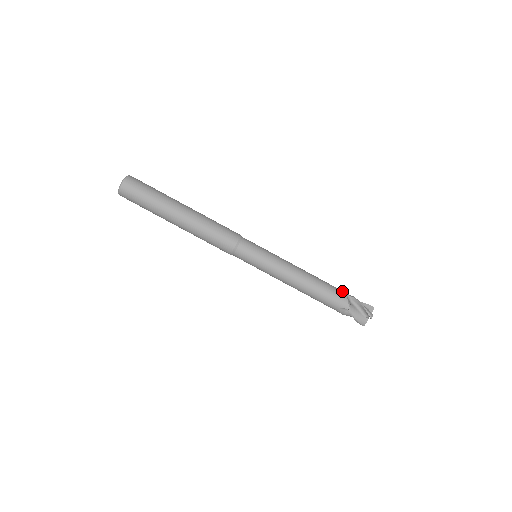
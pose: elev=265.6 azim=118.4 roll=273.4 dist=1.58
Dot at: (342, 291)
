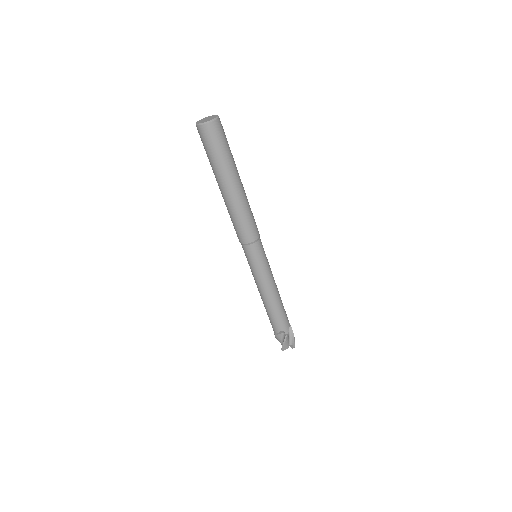
Dot at: (287, 317)
